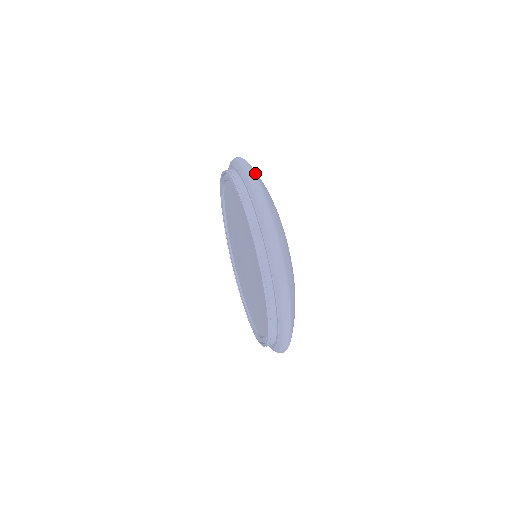
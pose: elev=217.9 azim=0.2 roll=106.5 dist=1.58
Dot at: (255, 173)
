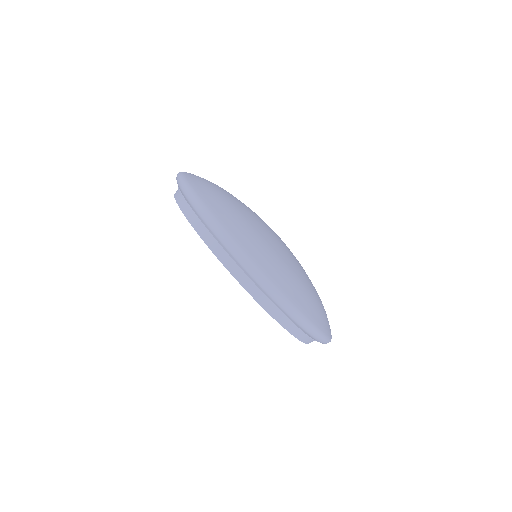
Dot at: (223, 226)
